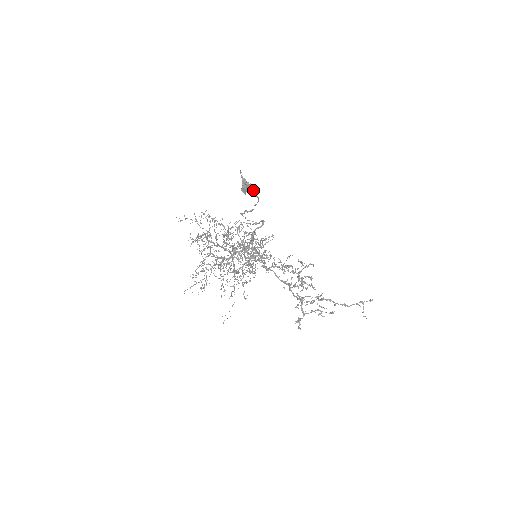
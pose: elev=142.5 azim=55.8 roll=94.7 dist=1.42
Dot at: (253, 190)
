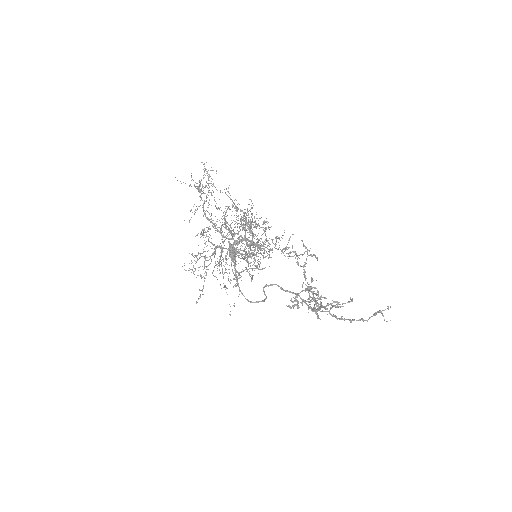
Dot at: occluded
